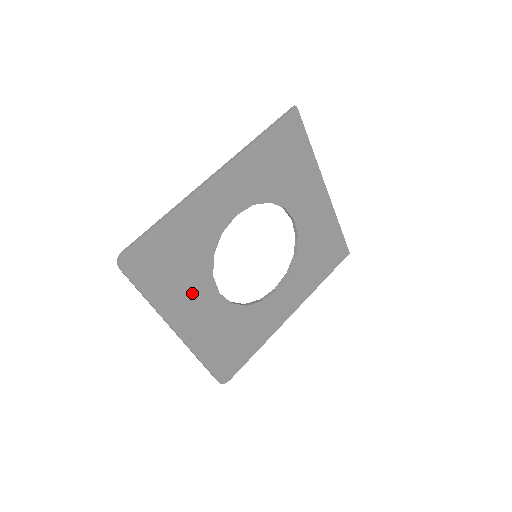
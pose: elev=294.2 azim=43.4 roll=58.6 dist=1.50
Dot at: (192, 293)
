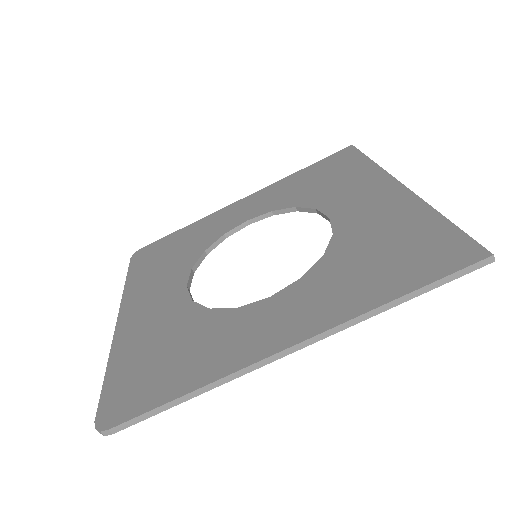
Dot at: occluded
